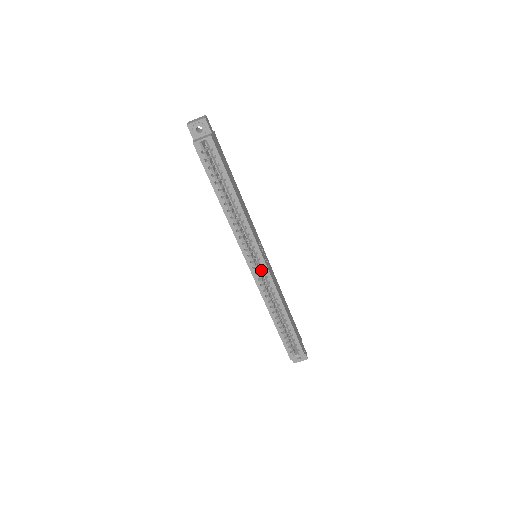
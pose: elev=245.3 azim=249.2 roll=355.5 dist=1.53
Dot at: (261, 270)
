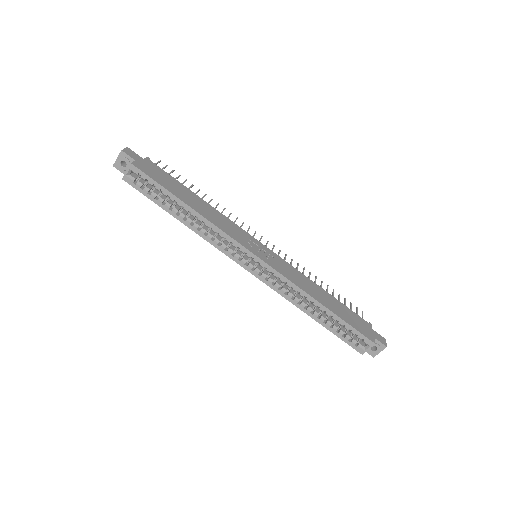
Dot at: occluded
